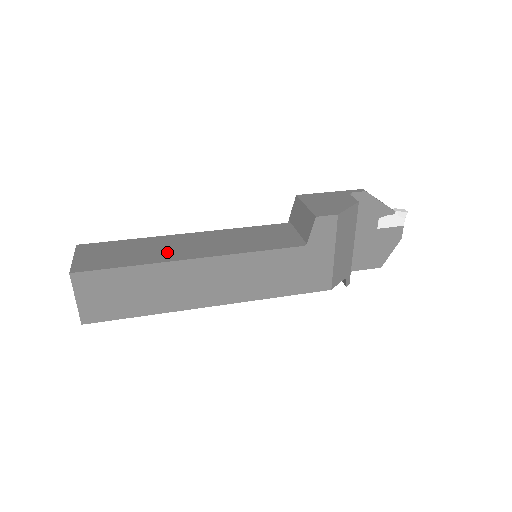
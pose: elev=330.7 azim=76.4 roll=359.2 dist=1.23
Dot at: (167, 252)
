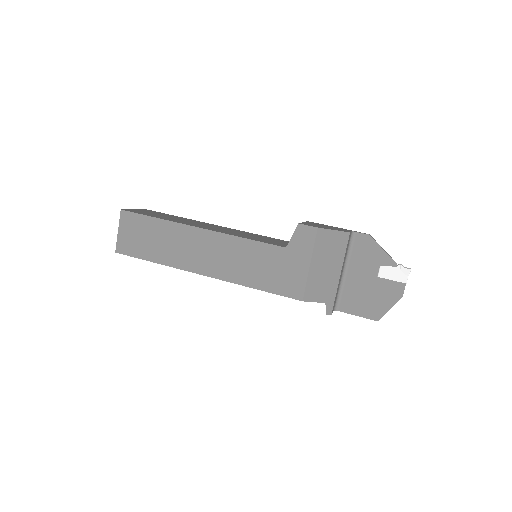
Dot at: (188, 222)
